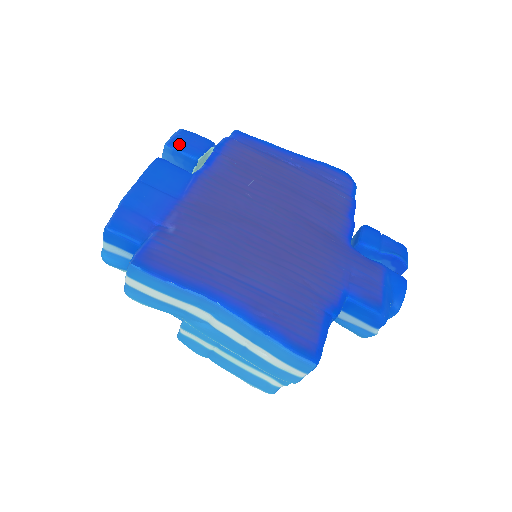
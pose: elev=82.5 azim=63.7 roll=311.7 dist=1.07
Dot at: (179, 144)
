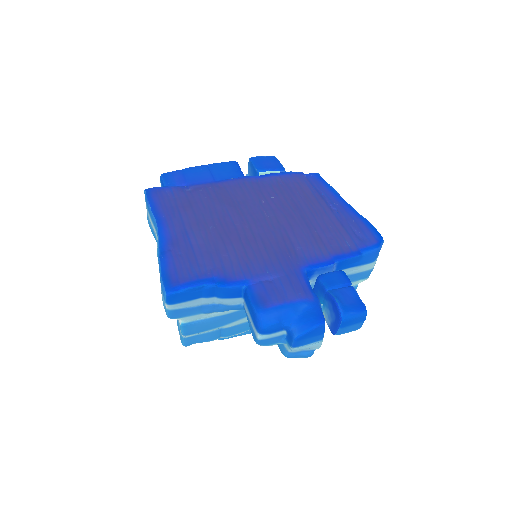
Dot at: (258, 160)
